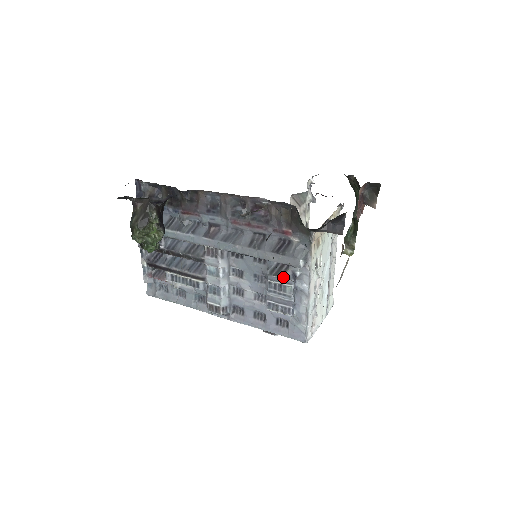
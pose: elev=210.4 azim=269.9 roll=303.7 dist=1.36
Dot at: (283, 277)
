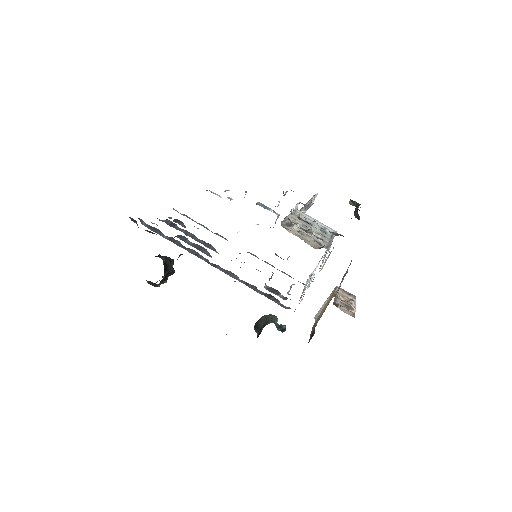
Dot at: occluded
